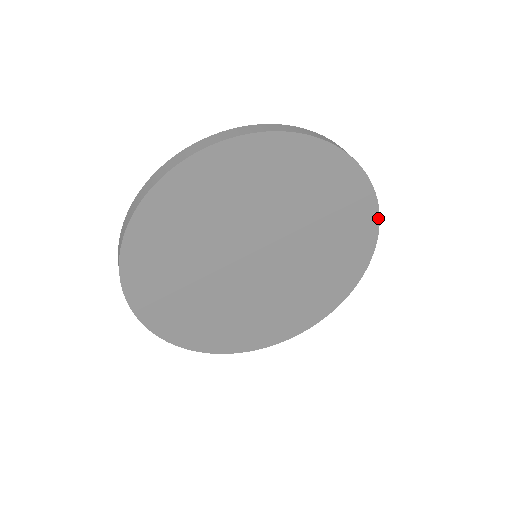
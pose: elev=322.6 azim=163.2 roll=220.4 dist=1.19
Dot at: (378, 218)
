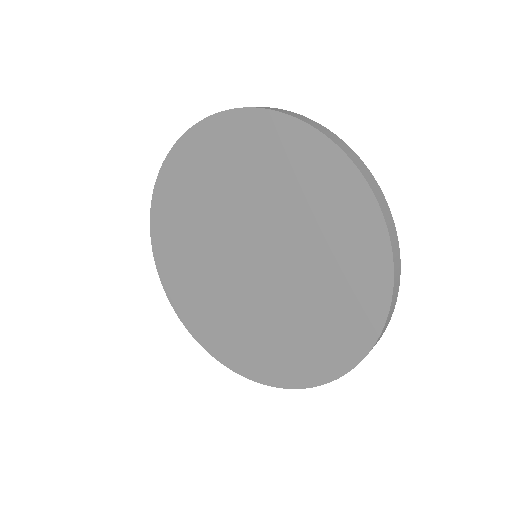
Dot at: (382, 218)
